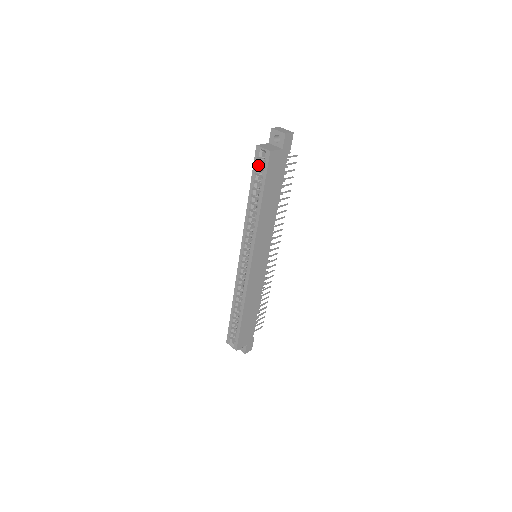
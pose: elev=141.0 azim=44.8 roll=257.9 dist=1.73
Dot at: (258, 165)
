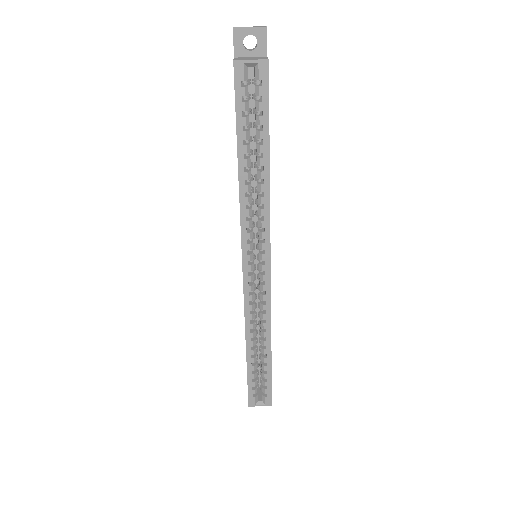
Dot at: (241, 98)
